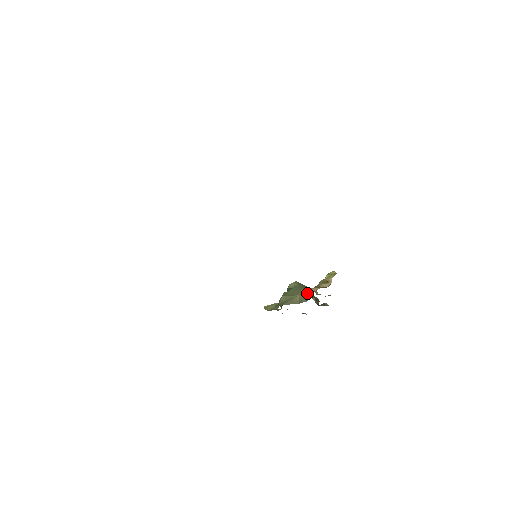
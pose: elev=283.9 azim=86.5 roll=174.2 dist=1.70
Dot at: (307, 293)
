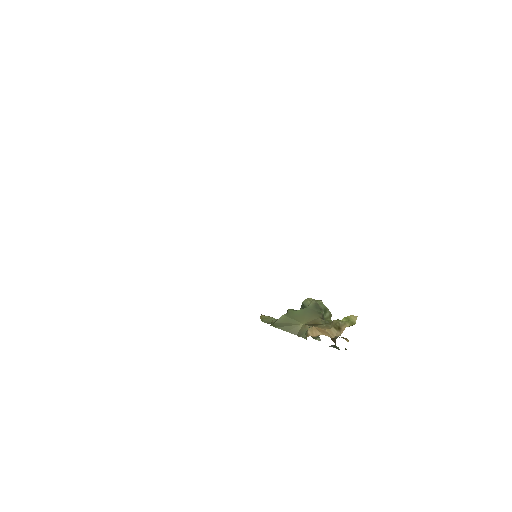
Dot at: occluded
